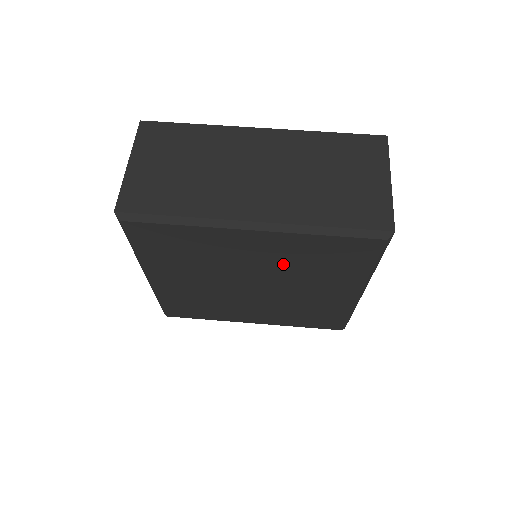
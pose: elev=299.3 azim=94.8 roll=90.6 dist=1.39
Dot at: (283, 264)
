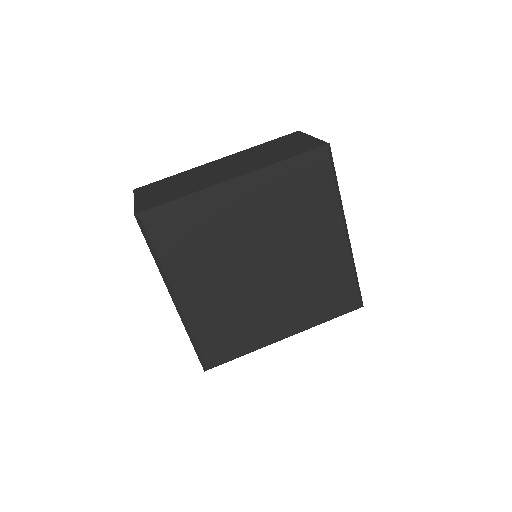
Dot at: (273, 220)
